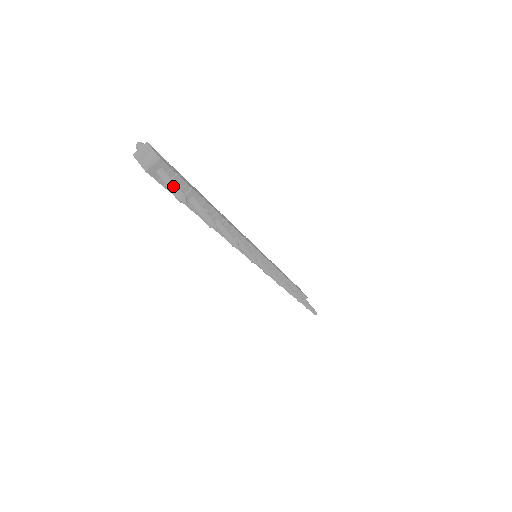
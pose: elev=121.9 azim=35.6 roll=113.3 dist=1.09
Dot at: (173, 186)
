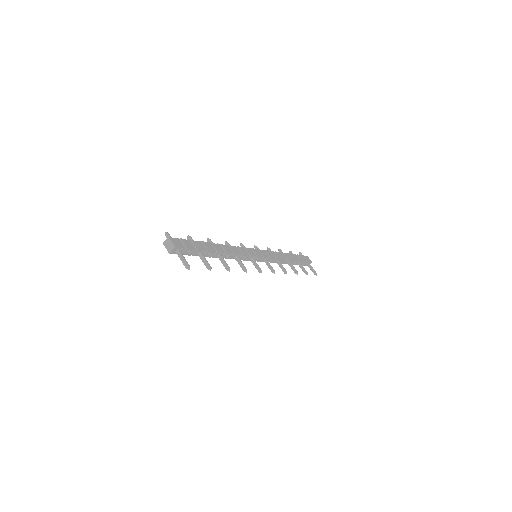
Dot at: (183, 261)
